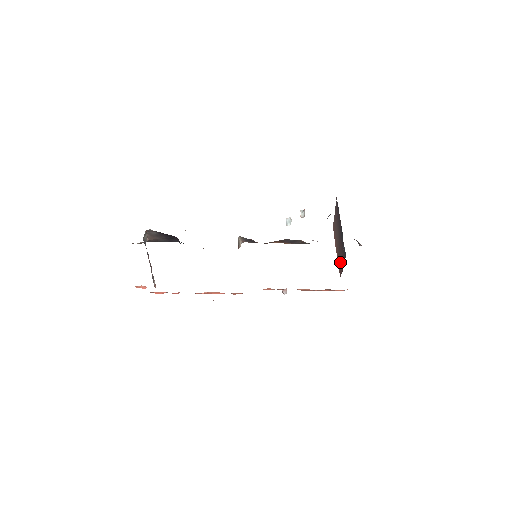
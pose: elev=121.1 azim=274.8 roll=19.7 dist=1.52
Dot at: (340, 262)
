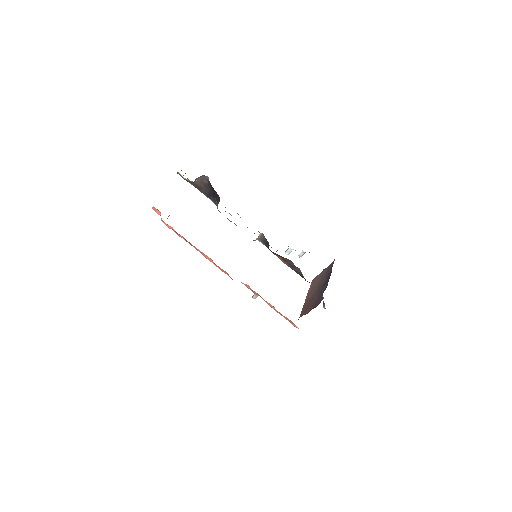
Dot at: (308, 306)
